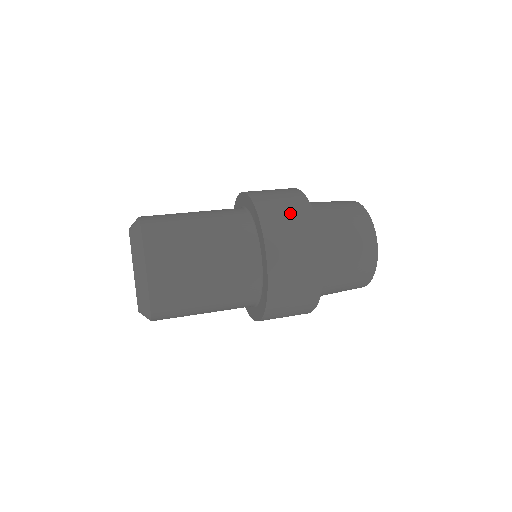
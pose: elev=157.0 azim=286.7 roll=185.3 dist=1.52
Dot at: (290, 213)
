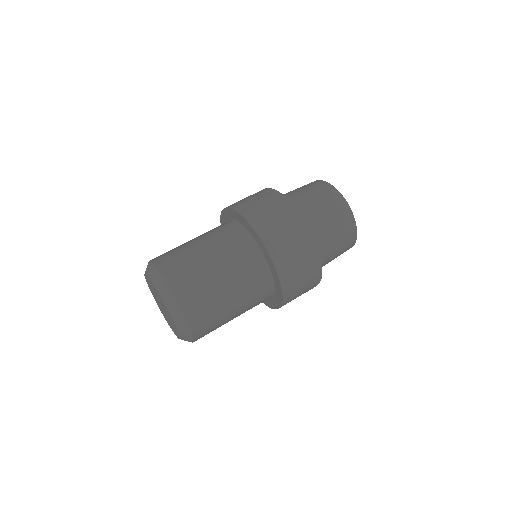
Dot at: (281, 221)
